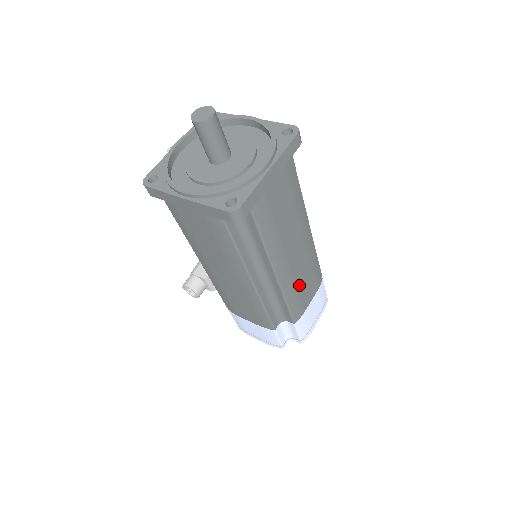
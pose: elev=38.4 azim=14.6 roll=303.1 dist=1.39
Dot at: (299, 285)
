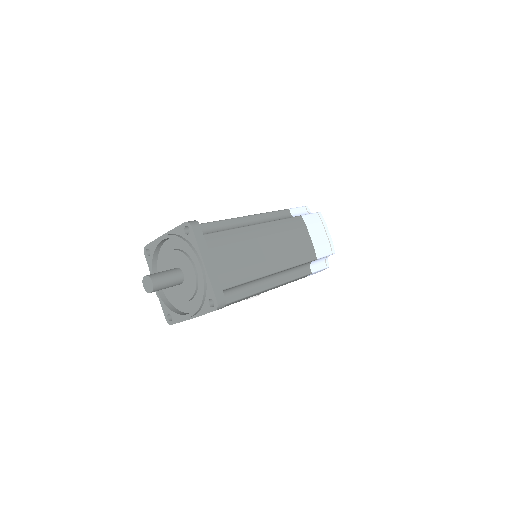
Dot at: (292, 249)
